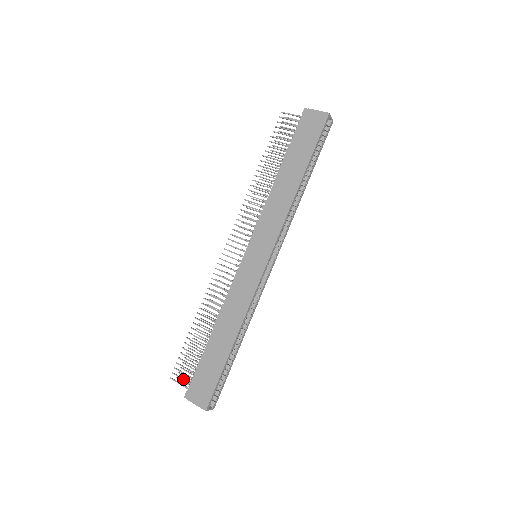
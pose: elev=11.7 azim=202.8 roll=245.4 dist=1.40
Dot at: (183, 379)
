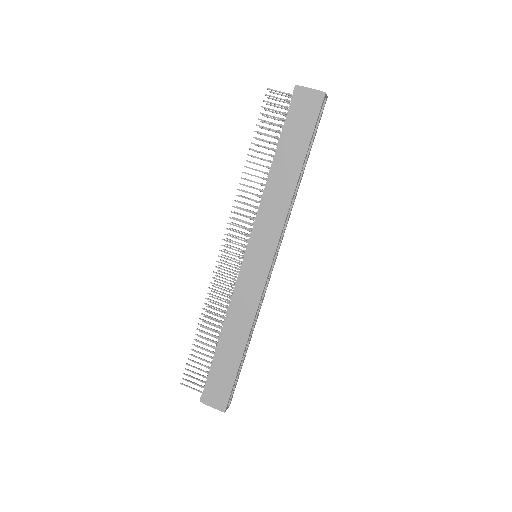
Dot at: (195, 384)
